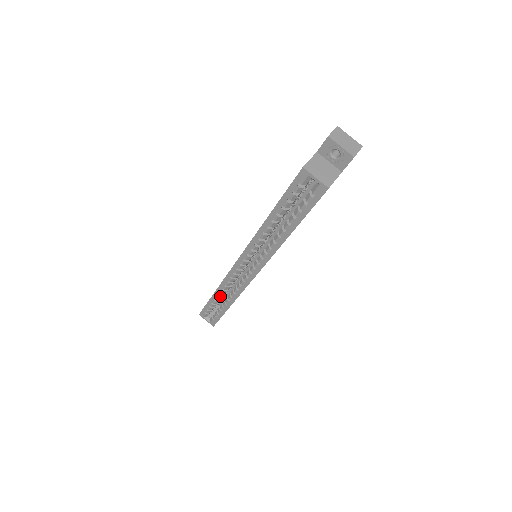
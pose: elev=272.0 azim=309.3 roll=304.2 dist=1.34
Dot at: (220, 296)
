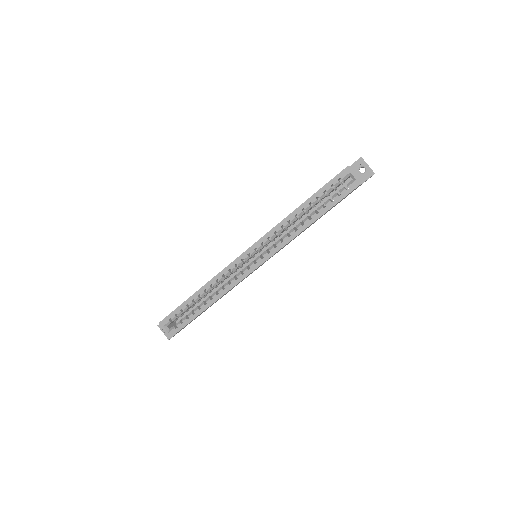
Dot at: (202, 295)
